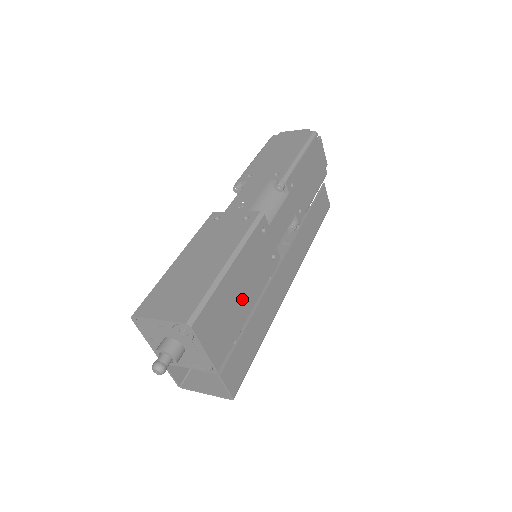
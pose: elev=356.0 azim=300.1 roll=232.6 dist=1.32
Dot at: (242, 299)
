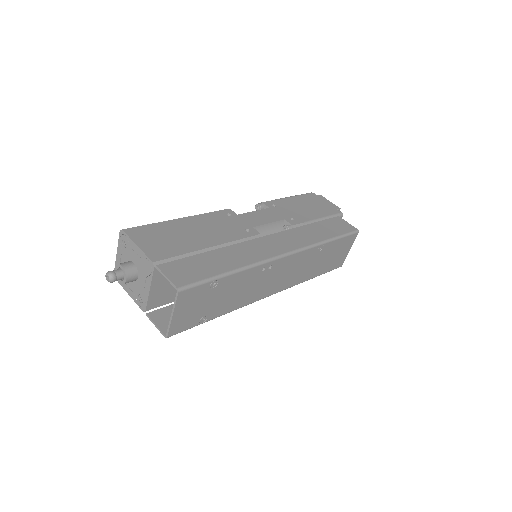
Dot at: (195, 237)
